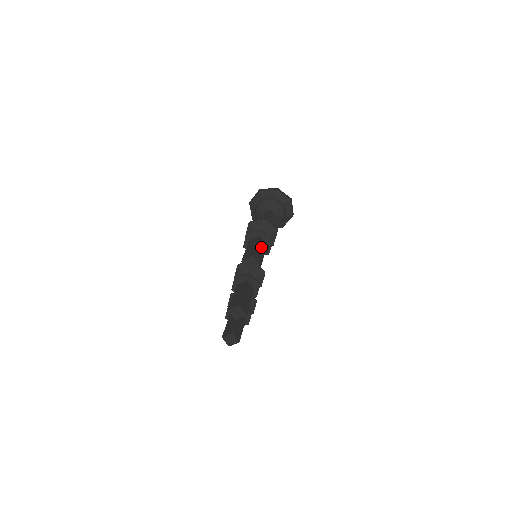
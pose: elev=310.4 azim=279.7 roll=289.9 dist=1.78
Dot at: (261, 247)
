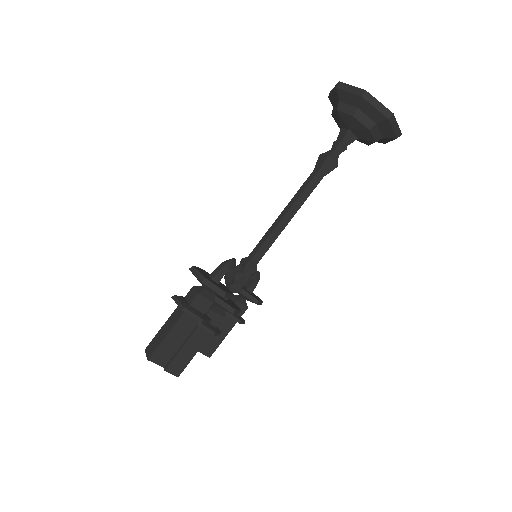
Dot at: (180, 330)
